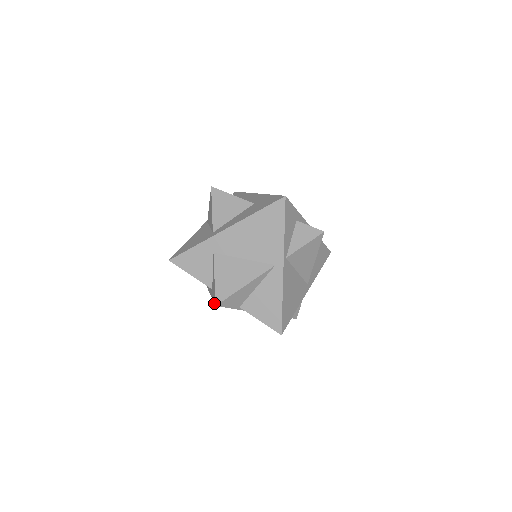
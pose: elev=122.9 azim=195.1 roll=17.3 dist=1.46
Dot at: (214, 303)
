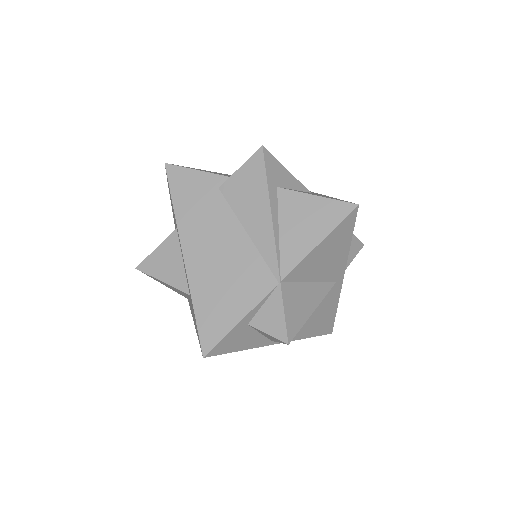
Dot at: occluded
